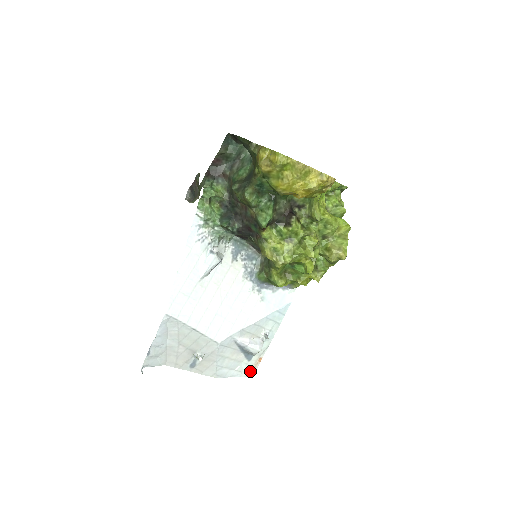
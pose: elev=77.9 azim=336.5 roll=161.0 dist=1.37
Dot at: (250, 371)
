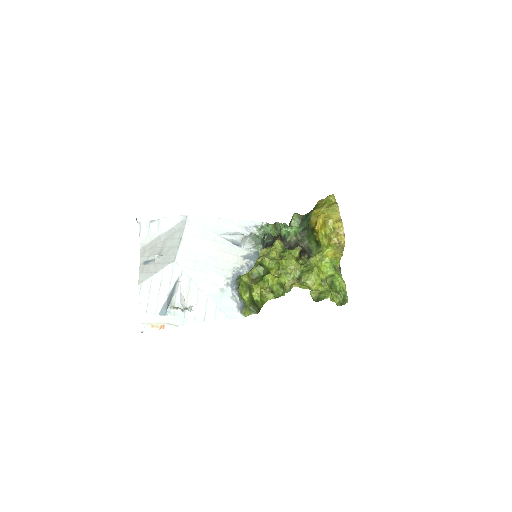
Dot at: (148, 324)
